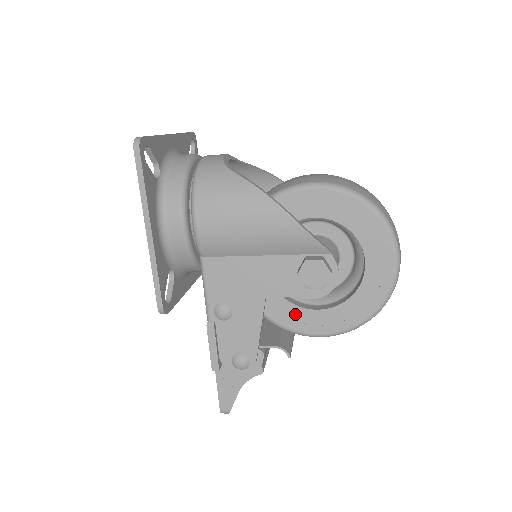
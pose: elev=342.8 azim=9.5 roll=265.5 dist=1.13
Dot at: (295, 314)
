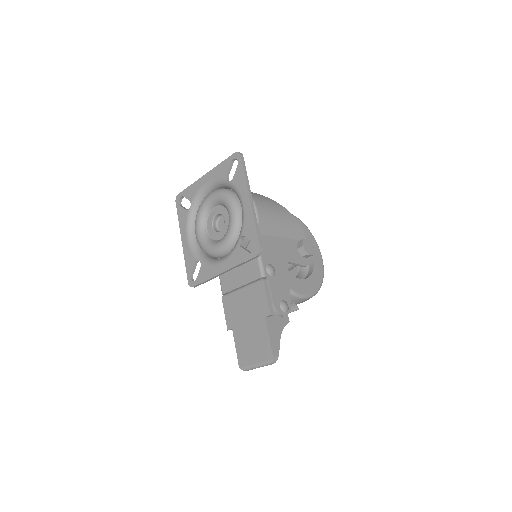
Dot at: (294, 281)
